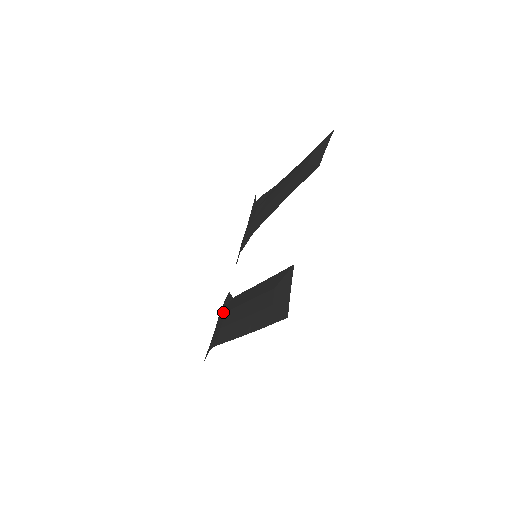
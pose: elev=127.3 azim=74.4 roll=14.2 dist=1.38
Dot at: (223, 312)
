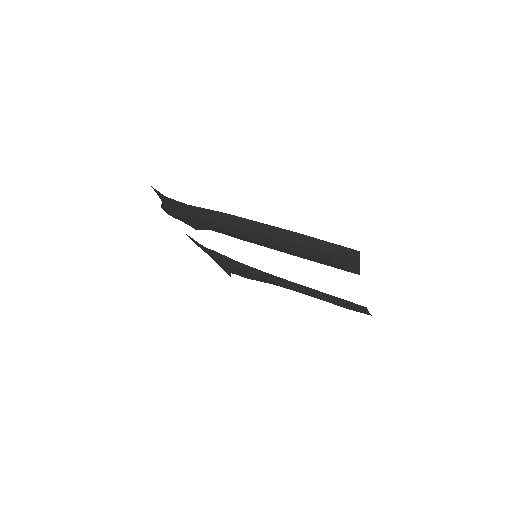
Dot at: (230, 265)
